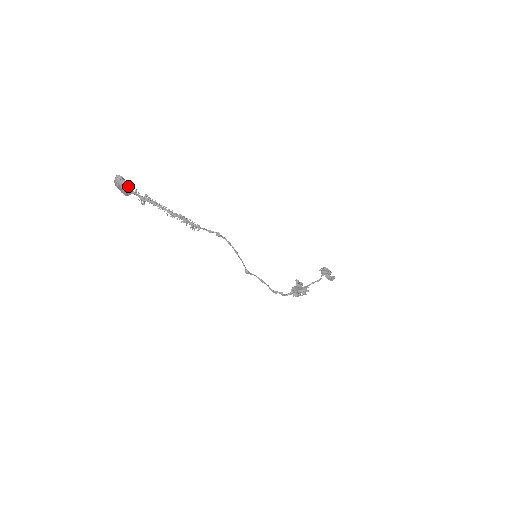
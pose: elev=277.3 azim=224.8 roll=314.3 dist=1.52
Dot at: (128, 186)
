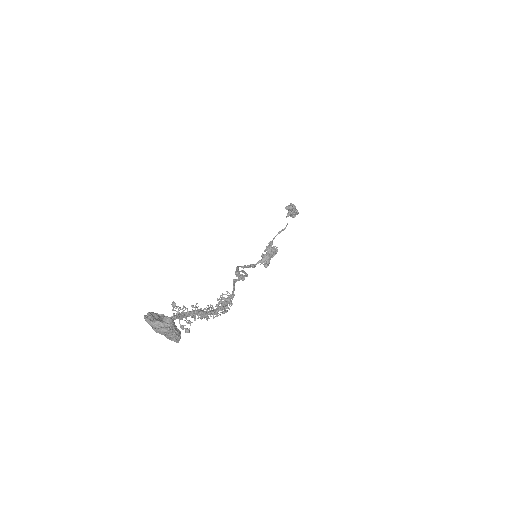
Dot at: (180, 336)
